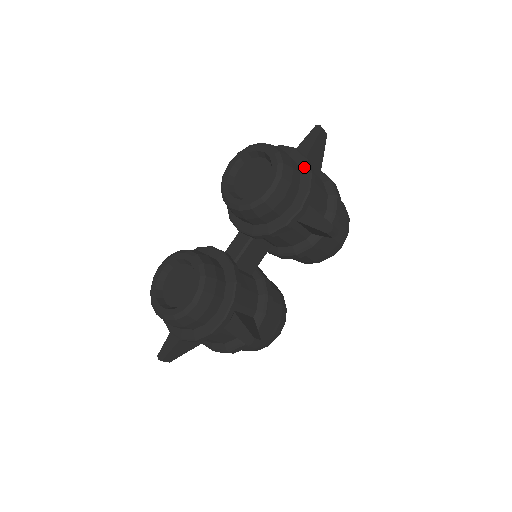
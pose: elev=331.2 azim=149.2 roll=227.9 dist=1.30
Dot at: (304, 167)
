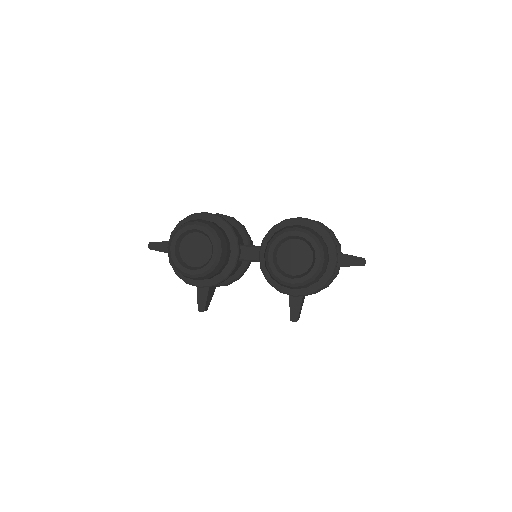
Dot at: (325, 280)
